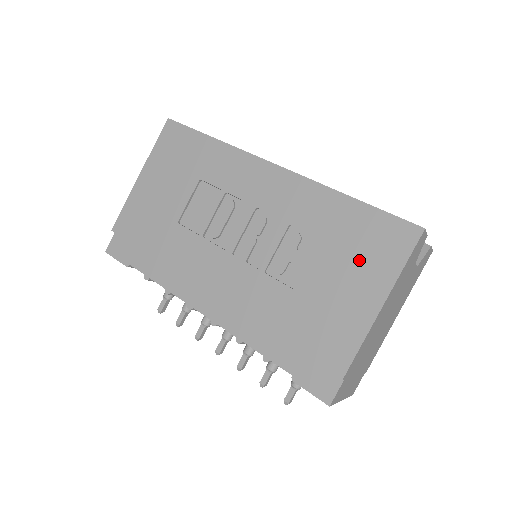
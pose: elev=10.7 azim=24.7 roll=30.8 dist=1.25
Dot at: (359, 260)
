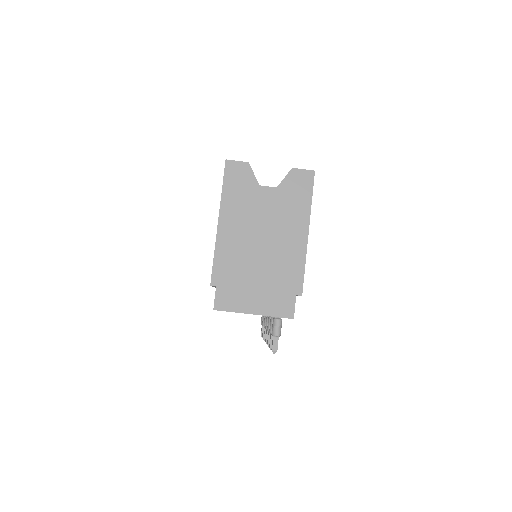
Dot at: occluded
